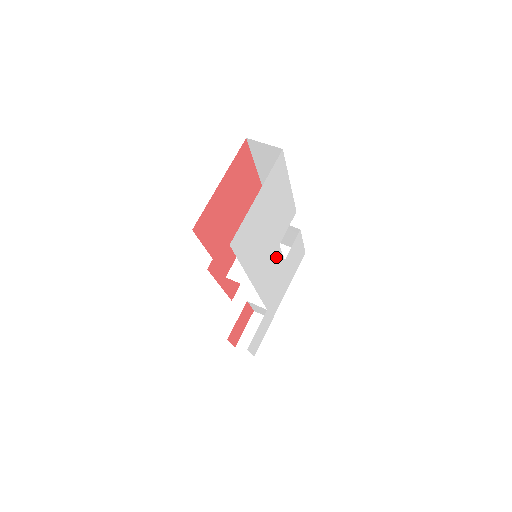
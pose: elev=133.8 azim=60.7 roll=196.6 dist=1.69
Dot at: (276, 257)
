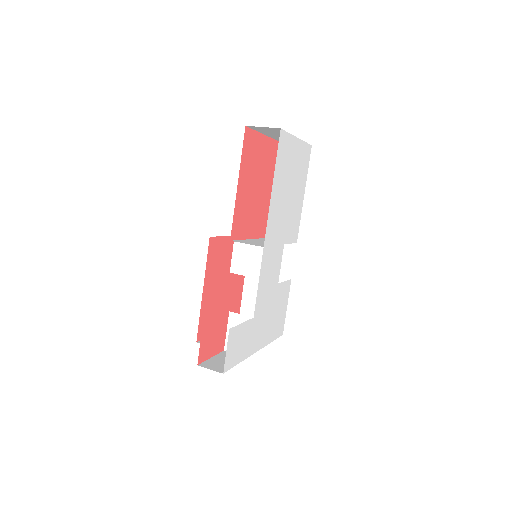
Dot at: (278, 255)
